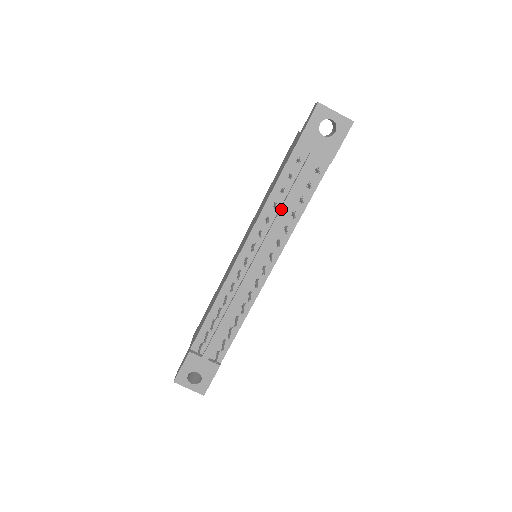
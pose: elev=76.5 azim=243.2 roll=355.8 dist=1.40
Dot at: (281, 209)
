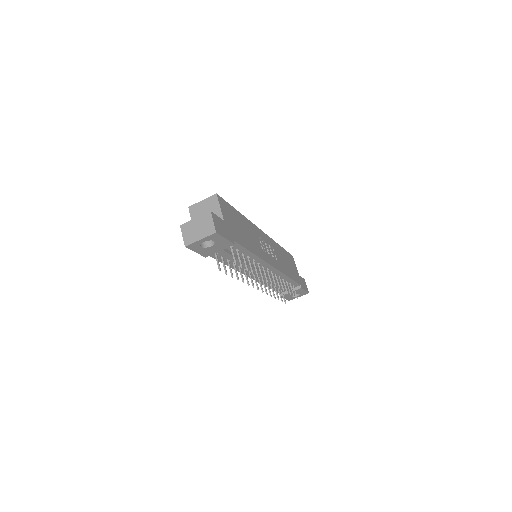
Dot at: occluded
